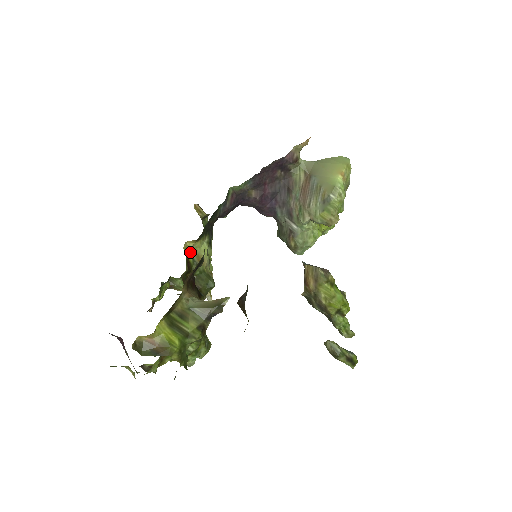
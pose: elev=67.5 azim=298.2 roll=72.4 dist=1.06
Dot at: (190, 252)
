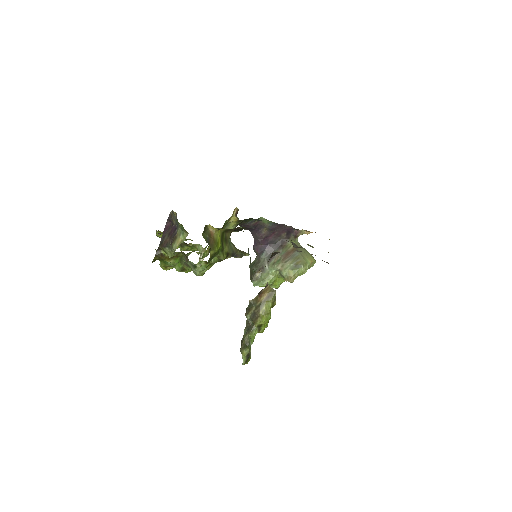
Dot at: (228, 223)
